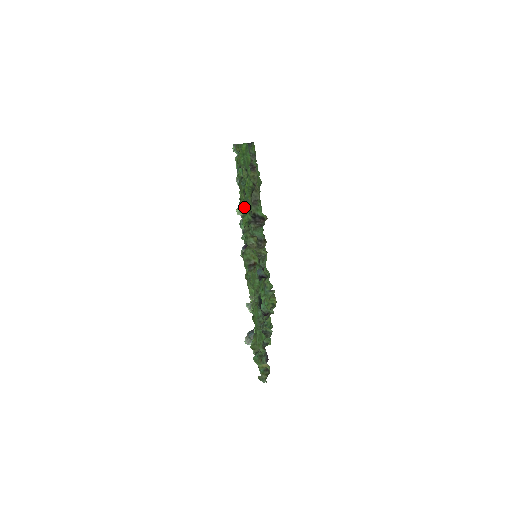
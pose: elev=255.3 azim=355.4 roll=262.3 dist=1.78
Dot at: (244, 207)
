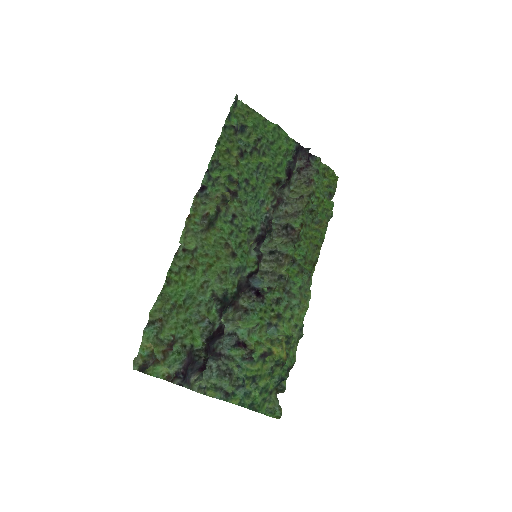
Dot at: (232, 163)
